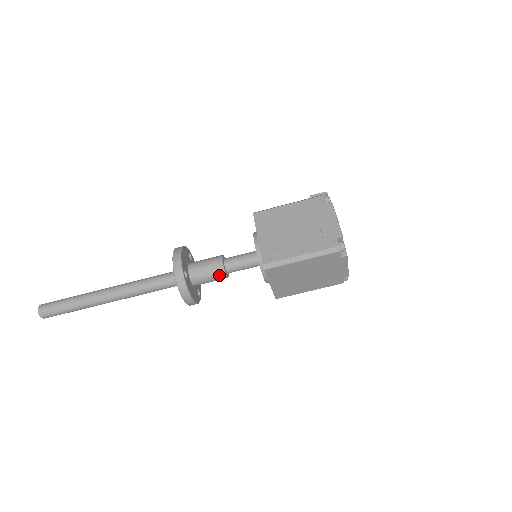
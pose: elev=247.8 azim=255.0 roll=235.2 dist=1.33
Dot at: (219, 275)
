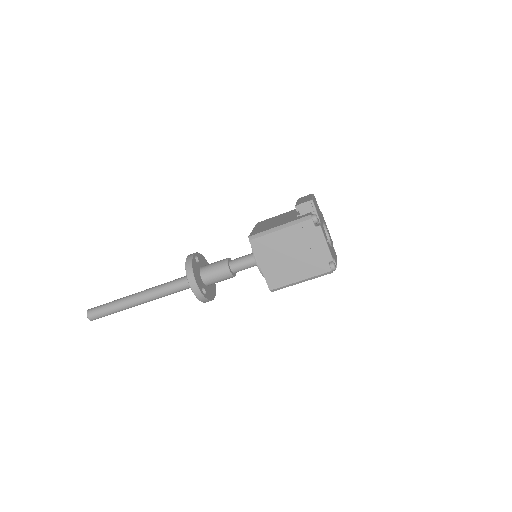
Dot at: (229, 278)
